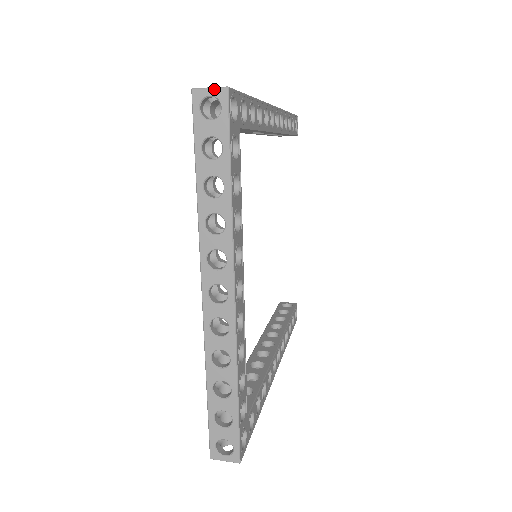
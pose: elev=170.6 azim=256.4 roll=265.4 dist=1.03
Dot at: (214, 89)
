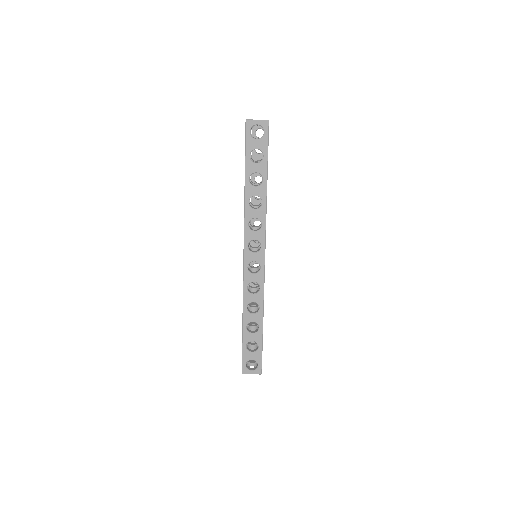
Dot at: occluded
